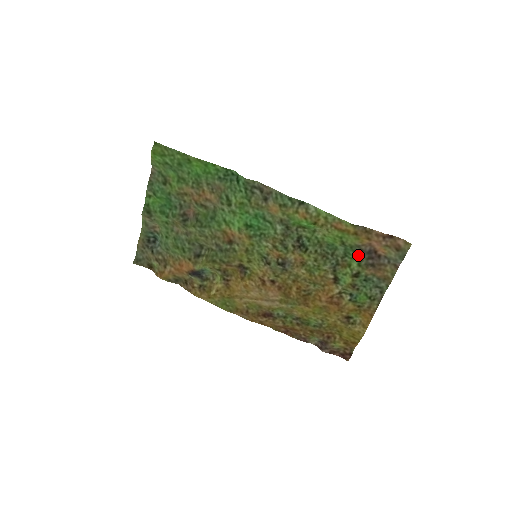
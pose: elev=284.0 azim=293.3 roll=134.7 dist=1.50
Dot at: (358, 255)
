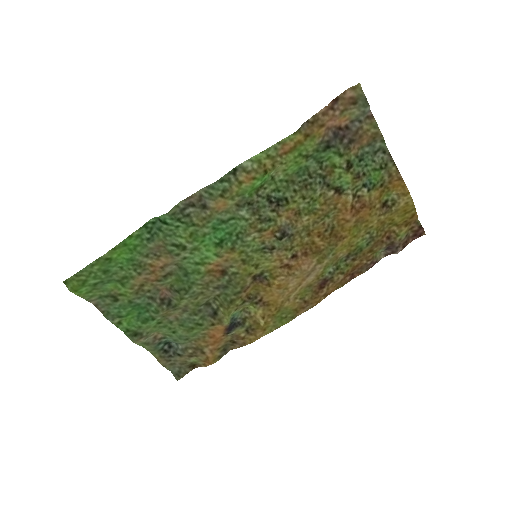
Dot at: (330, 149)
